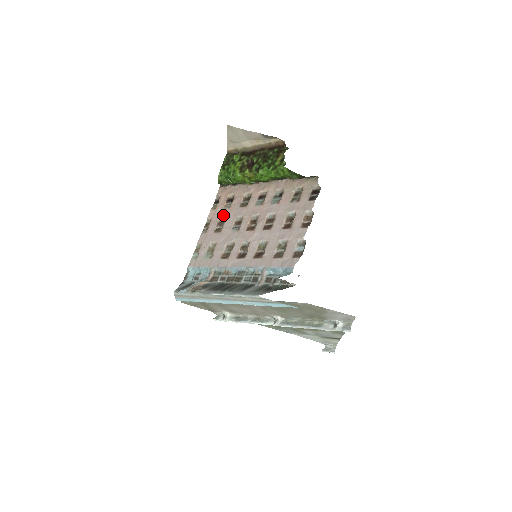
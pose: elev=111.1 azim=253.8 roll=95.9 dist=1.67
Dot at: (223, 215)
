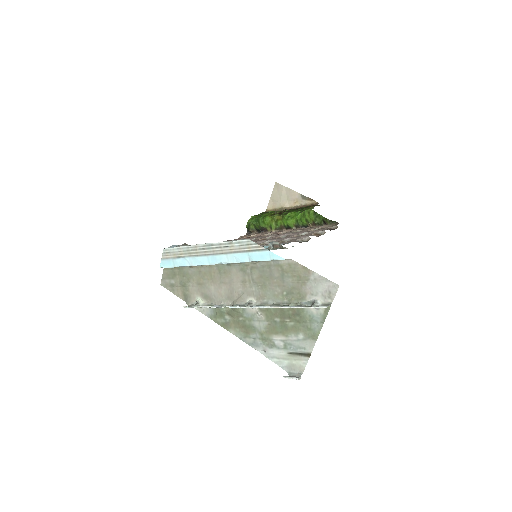
Dot at: (240, 239)
